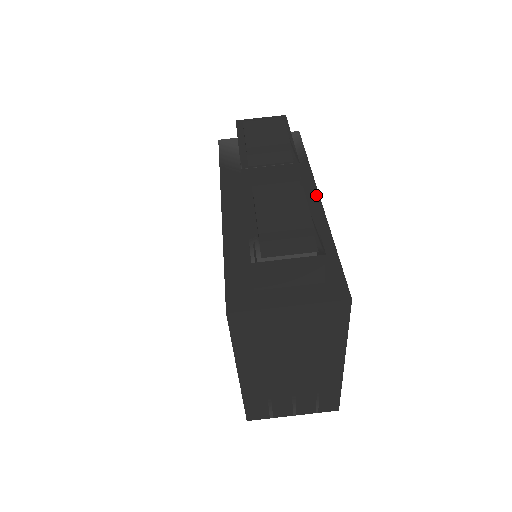
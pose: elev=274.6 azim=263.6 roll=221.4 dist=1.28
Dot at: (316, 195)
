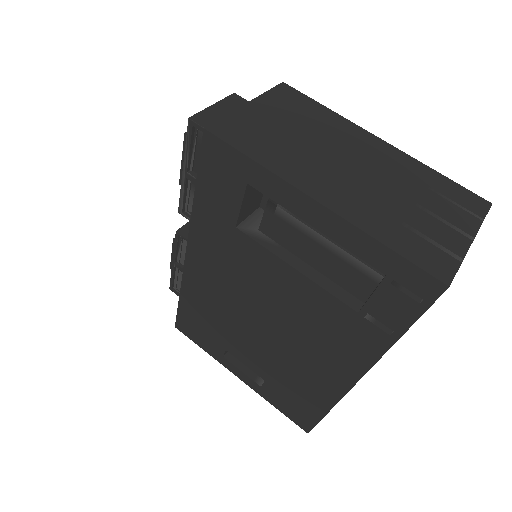
Dot at: occluded
